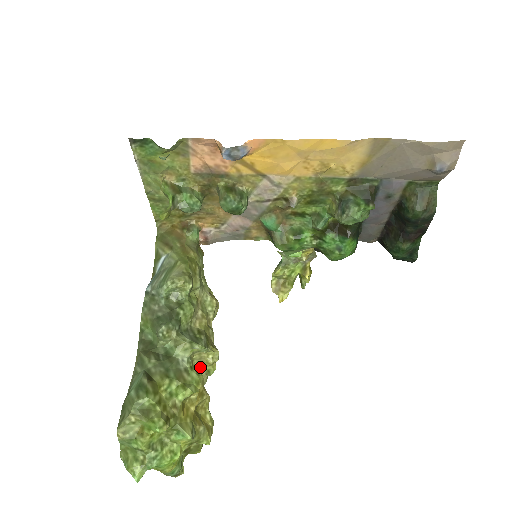
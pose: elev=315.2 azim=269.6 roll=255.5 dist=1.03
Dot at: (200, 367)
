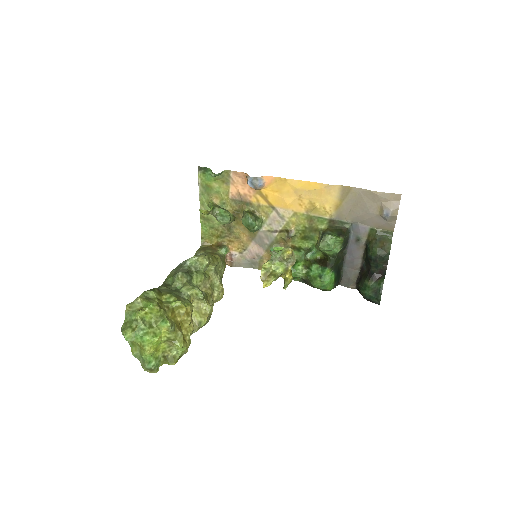
Dot at: (196, 318)
